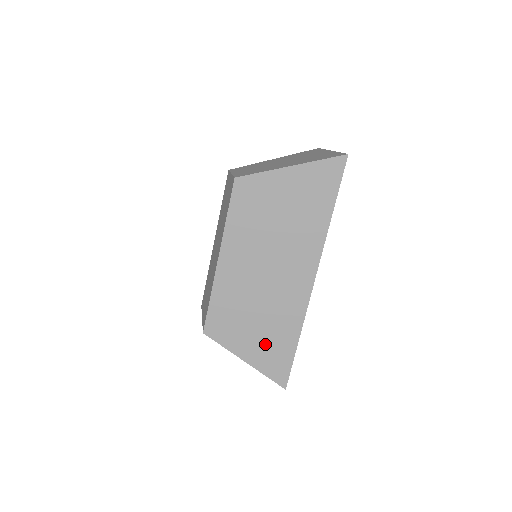
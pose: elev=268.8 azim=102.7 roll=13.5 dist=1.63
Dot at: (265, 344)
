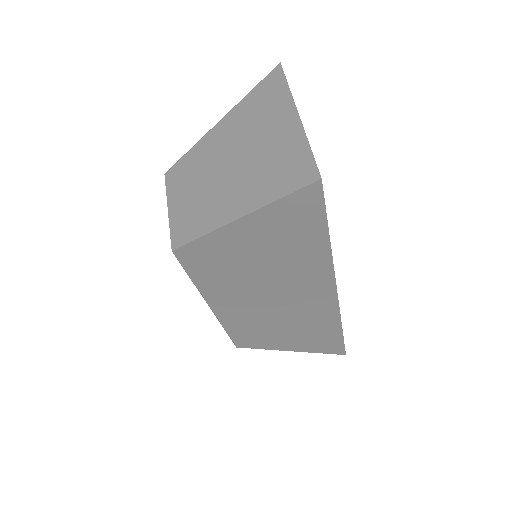
Dot at: (306, 340)
